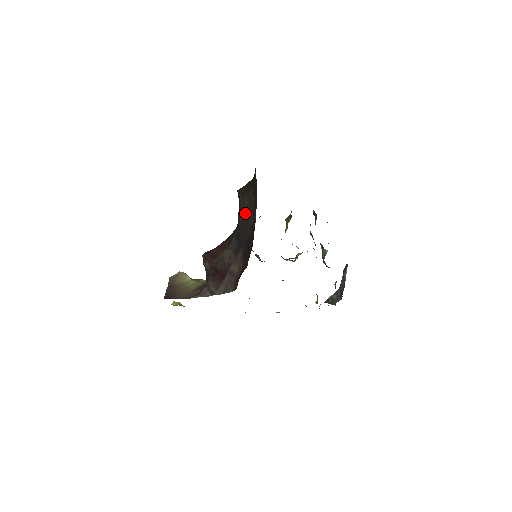
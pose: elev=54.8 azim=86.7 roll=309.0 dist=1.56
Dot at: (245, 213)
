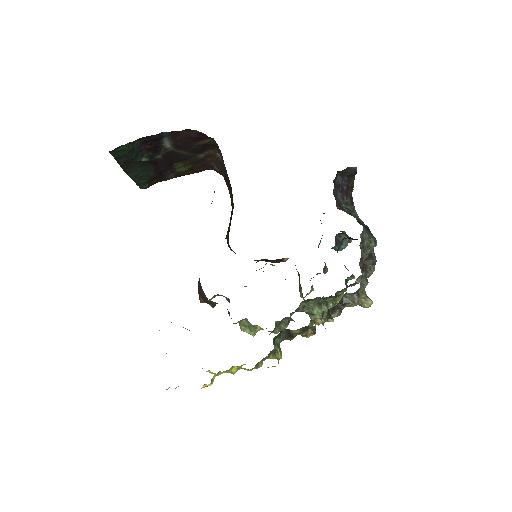
Dot at: occluded
